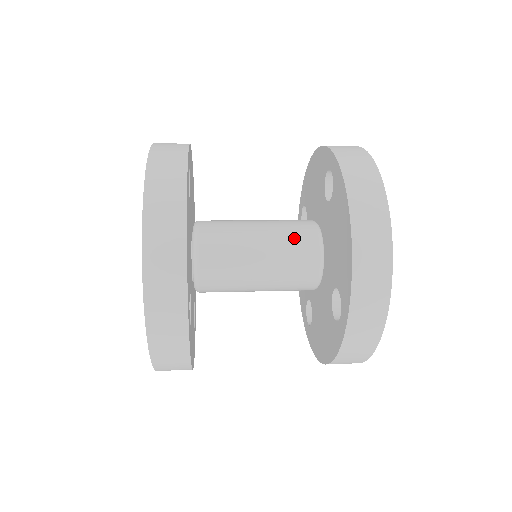
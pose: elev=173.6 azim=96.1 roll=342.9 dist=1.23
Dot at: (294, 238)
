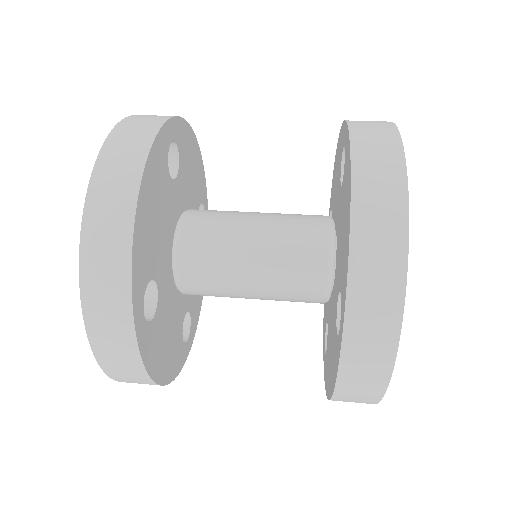
Dot at: (297, 231)
